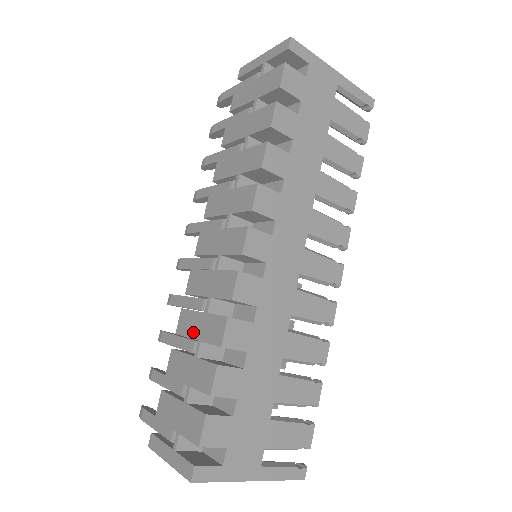
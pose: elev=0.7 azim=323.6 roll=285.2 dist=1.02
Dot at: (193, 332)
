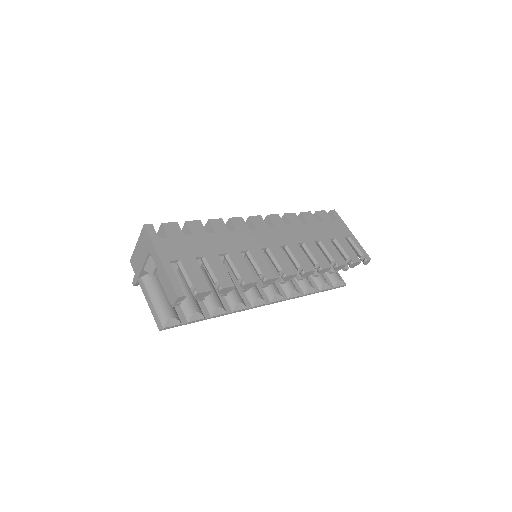
Dot at: occluded
